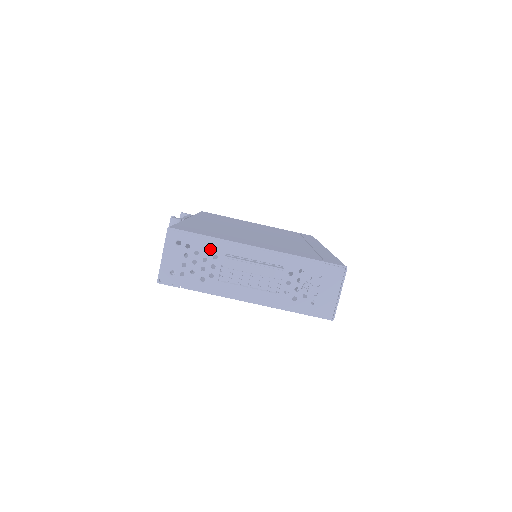
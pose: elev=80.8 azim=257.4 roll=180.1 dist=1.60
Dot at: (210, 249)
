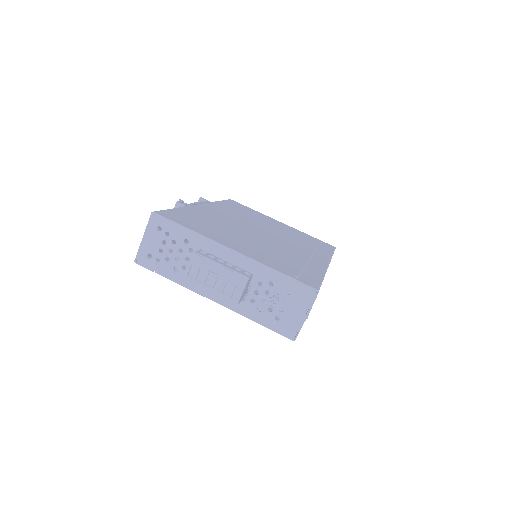
Dot at: occluded
